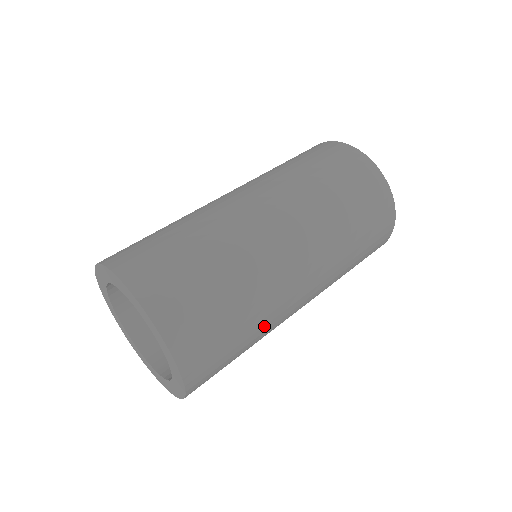
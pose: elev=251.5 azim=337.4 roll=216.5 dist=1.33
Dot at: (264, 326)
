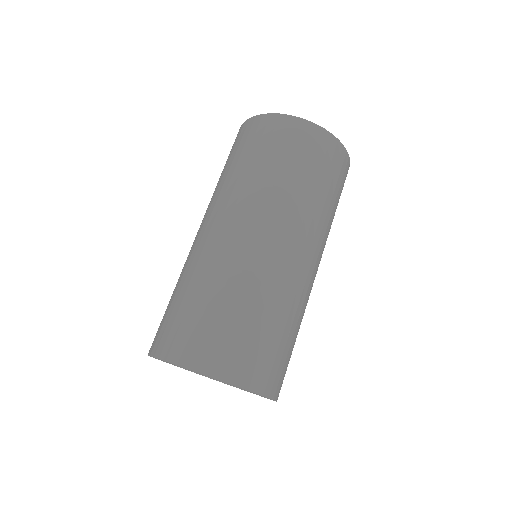
Dot at: occluded
